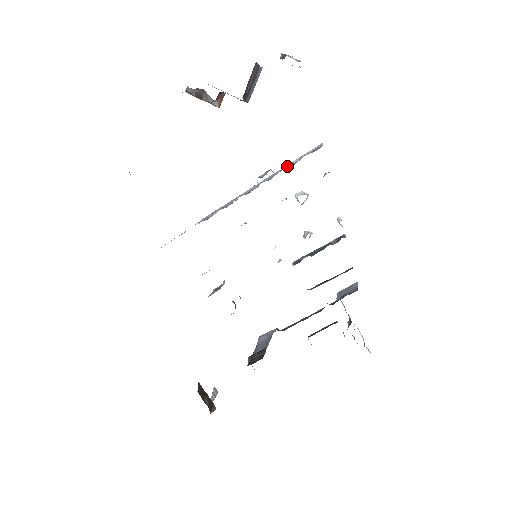
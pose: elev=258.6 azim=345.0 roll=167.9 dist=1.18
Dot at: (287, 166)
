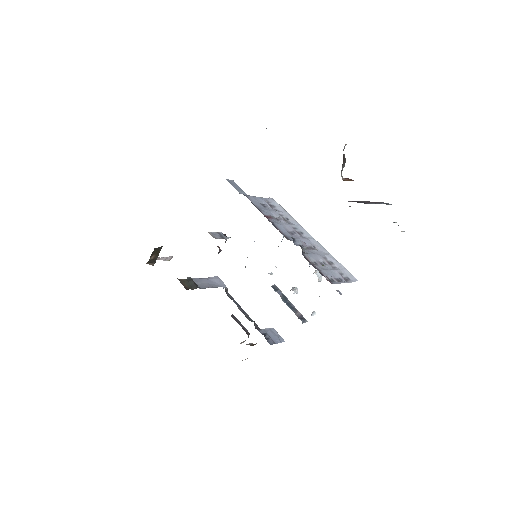
Dot at: (329, 256)
